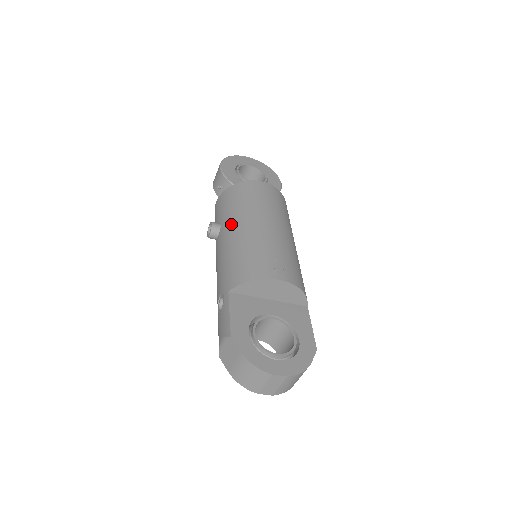
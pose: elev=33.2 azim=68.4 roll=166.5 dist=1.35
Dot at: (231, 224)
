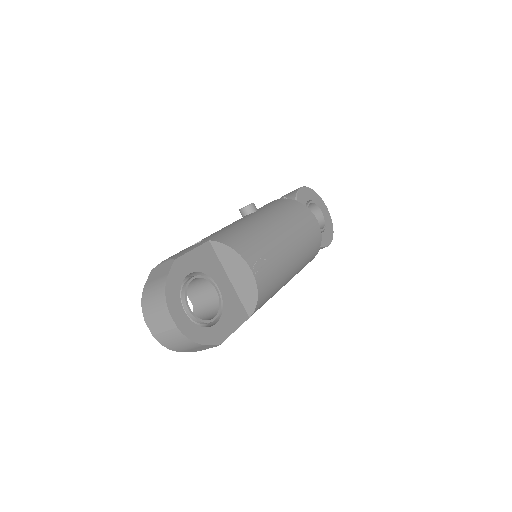
Dot at: (264, 214)
